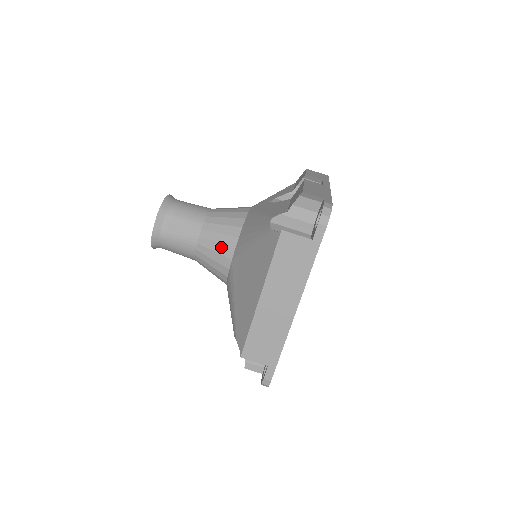
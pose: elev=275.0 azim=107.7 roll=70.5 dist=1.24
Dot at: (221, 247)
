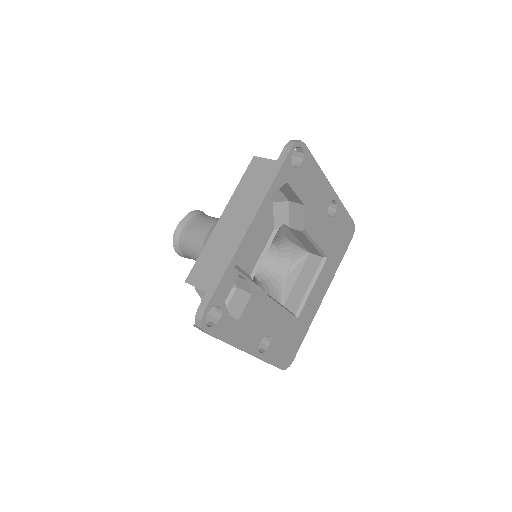
Dot at: occluded
